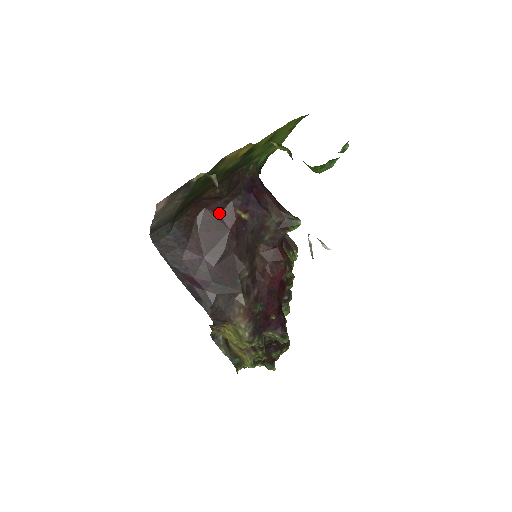
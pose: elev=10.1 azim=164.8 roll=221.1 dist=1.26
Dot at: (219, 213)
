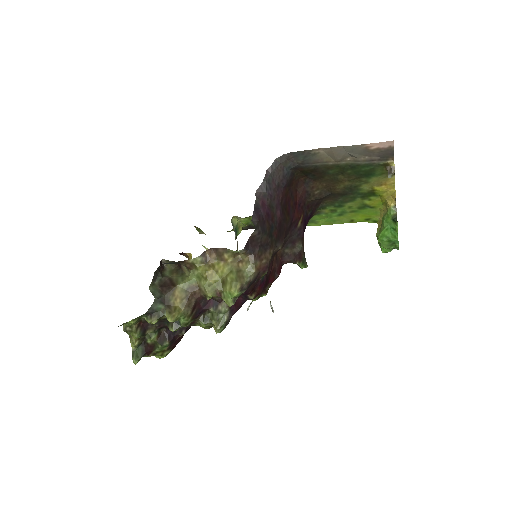
Dot at: (297, 202)
